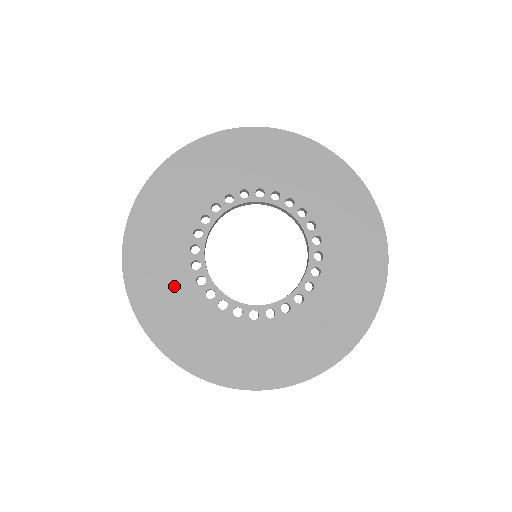
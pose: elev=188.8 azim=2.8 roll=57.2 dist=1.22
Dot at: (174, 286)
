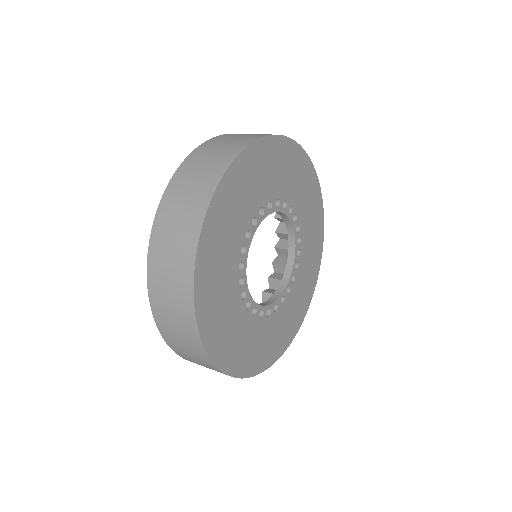
Dot at: (231, 239)
